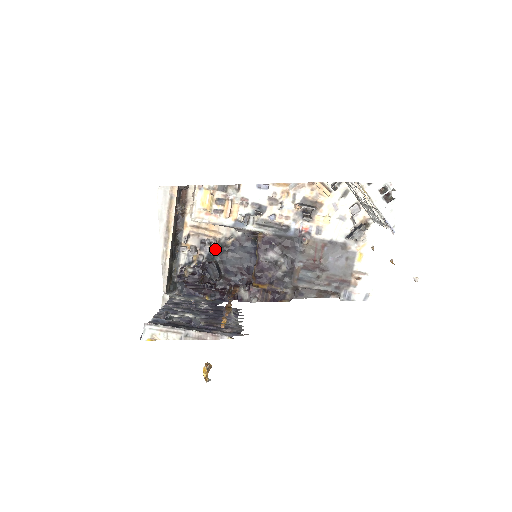
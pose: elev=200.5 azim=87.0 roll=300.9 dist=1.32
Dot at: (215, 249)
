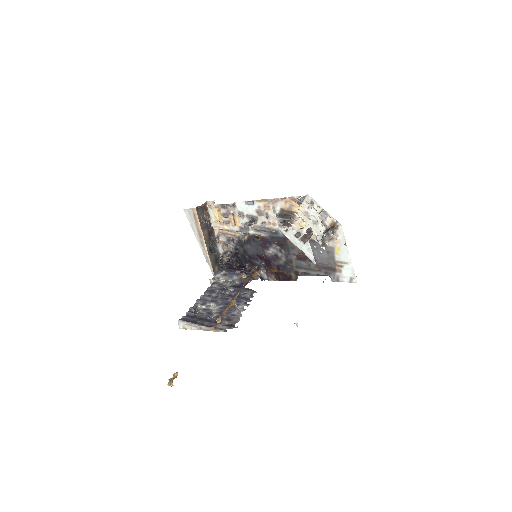
Dot at: (238, 243)
